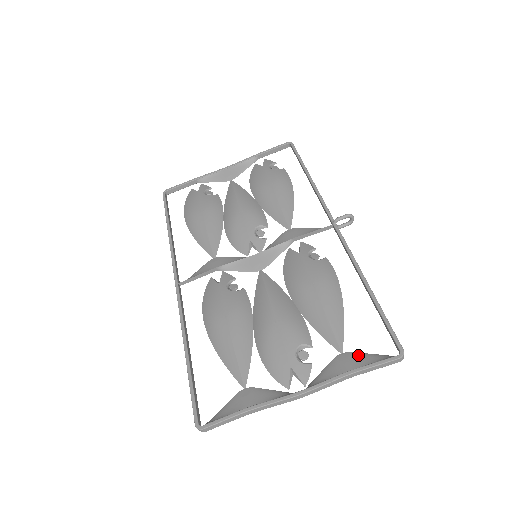
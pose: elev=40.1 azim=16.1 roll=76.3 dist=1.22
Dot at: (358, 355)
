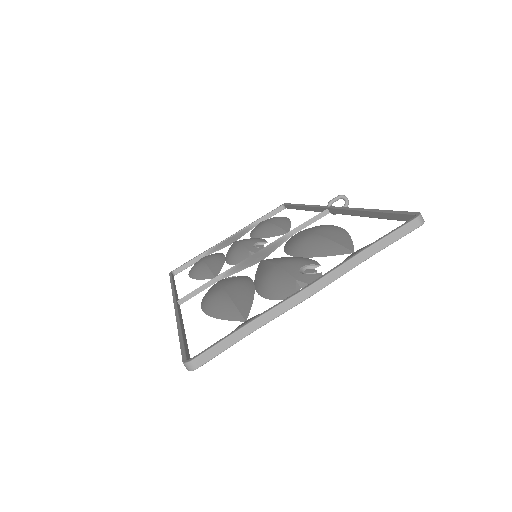
Dot at: occluded
